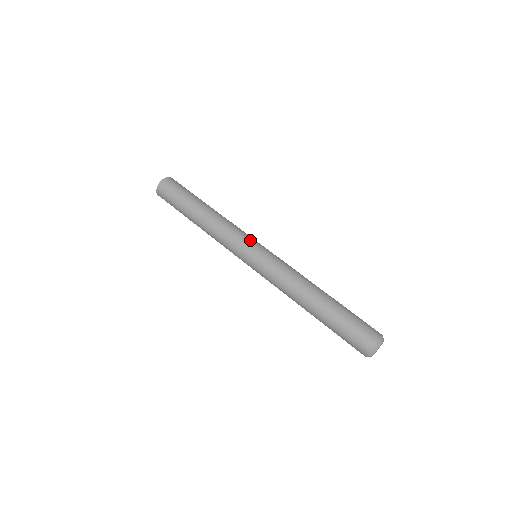
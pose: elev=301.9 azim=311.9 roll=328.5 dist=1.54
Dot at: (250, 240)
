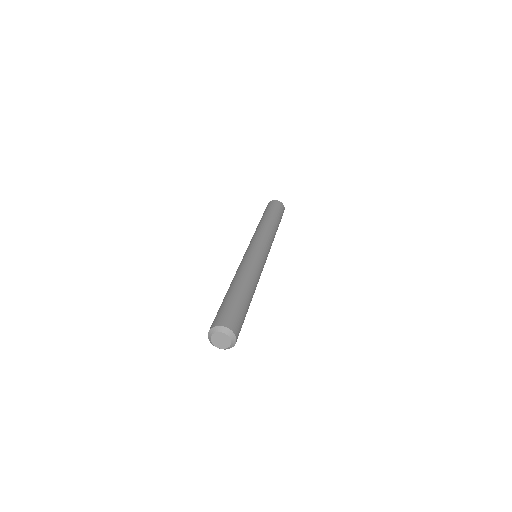
Dot at: (262, 242)
